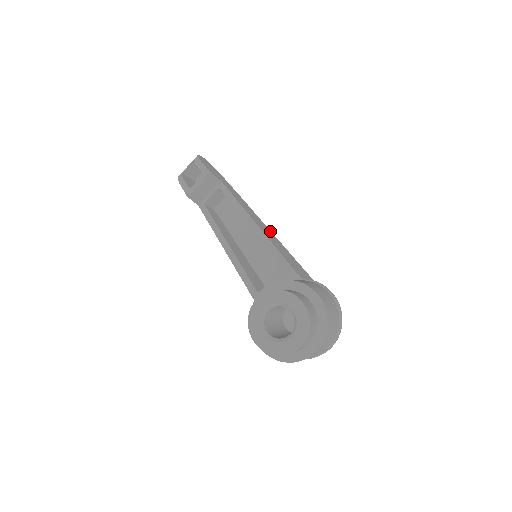
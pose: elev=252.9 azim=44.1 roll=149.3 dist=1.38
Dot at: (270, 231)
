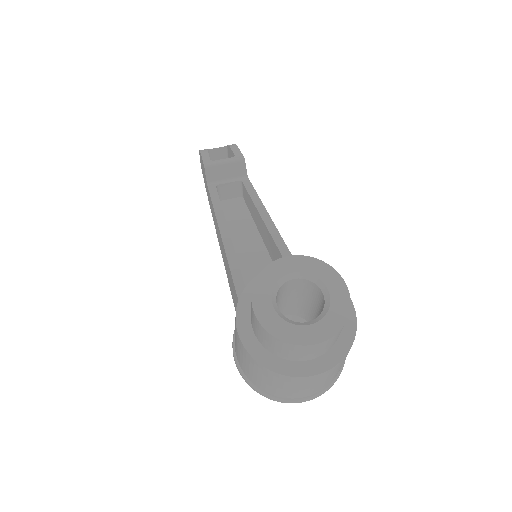
Dot at: occluded
